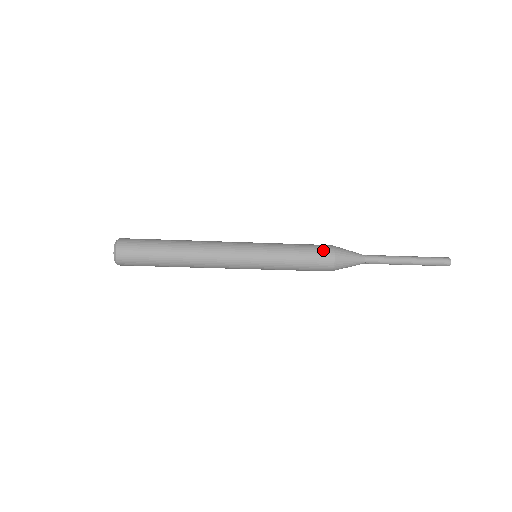
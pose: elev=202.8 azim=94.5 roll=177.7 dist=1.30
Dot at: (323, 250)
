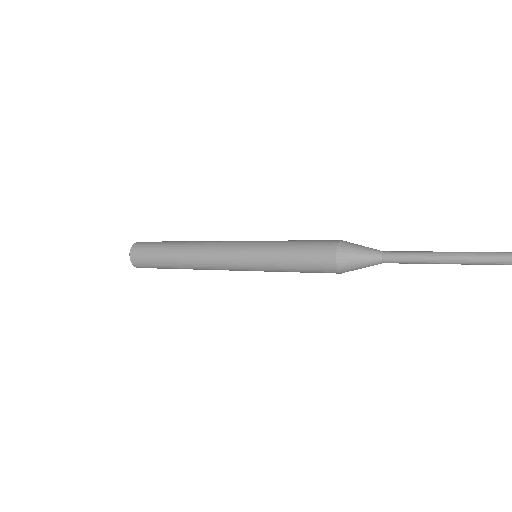
Dot at: (325, 241)
